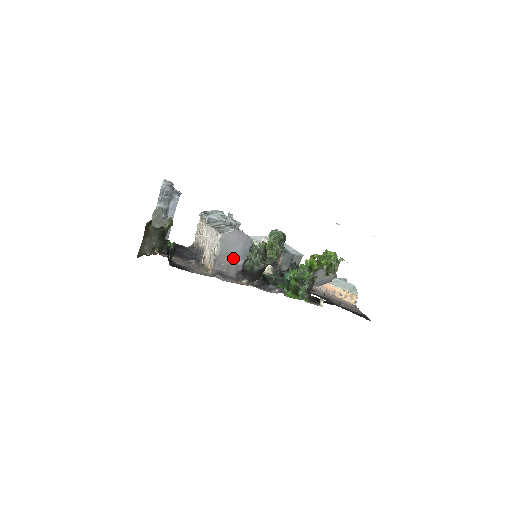
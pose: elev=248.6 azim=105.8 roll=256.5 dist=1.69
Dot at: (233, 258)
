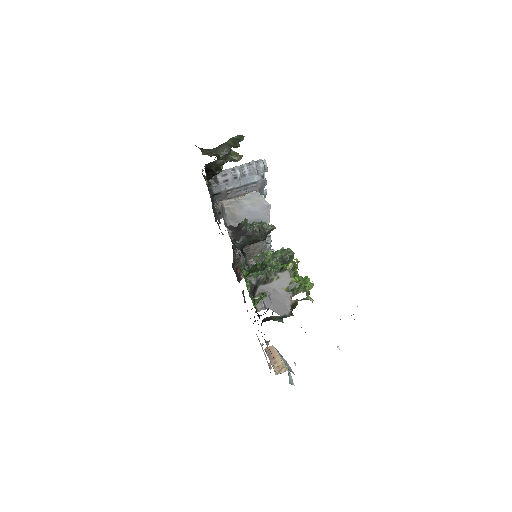
Dot at: (243, 215)
